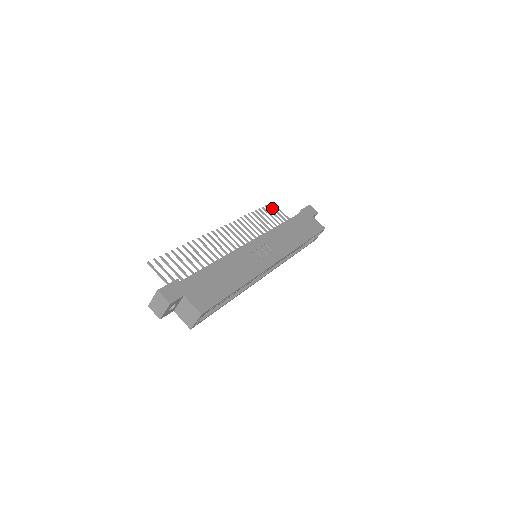
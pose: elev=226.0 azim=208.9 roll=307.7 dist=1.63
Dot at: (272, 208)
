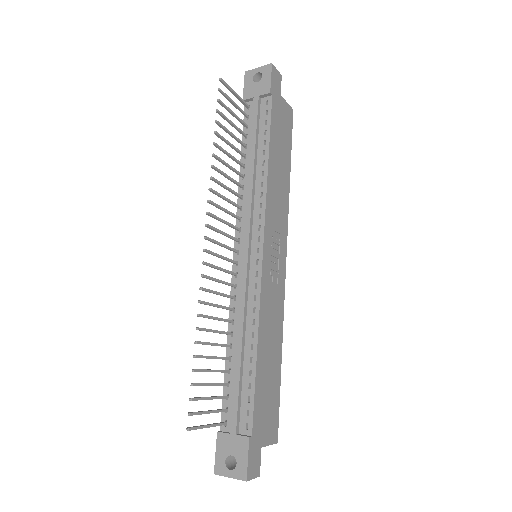
Dot at: (224, 96)
